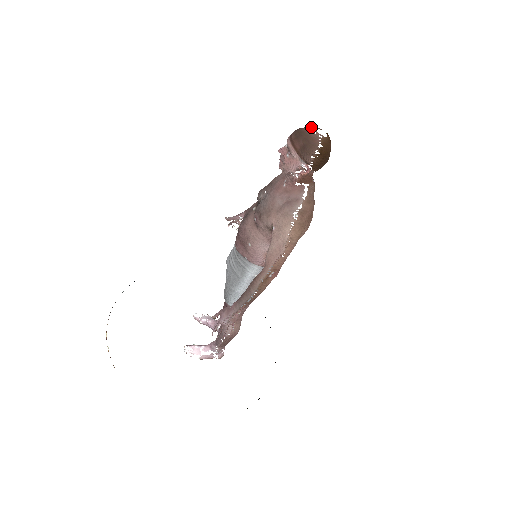
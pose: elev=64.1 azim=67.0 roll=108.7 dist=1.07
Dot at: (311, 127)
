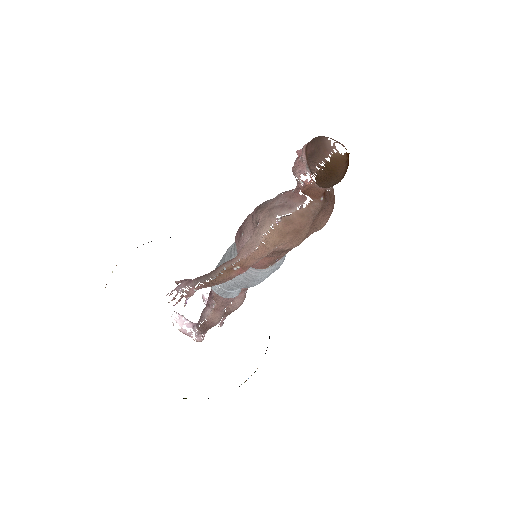
Dot at: occluded
